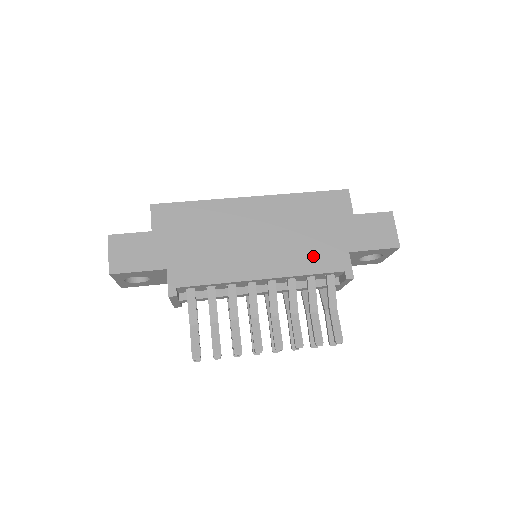
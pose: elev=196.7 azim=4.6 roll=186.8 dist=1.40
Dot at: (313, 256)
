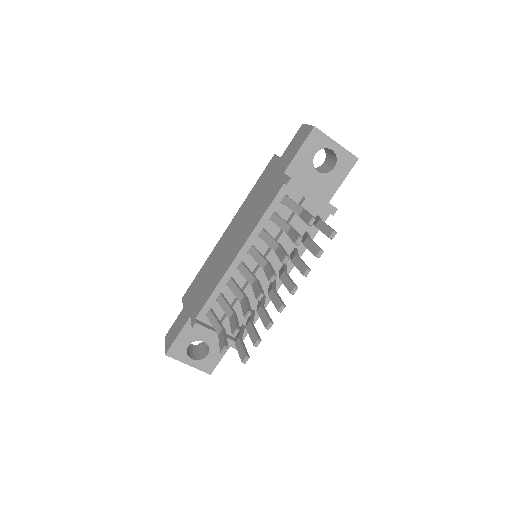
Dot at: (263, 204)
